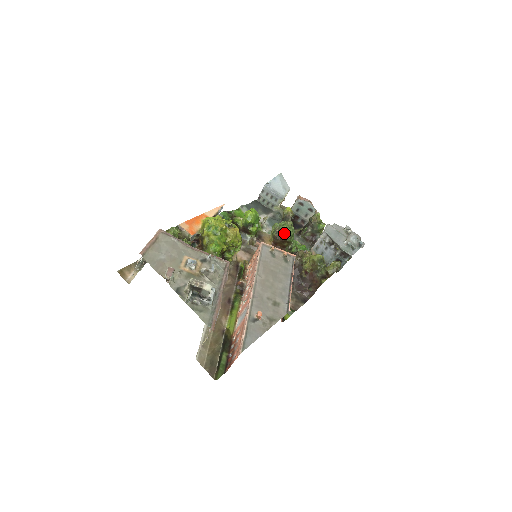
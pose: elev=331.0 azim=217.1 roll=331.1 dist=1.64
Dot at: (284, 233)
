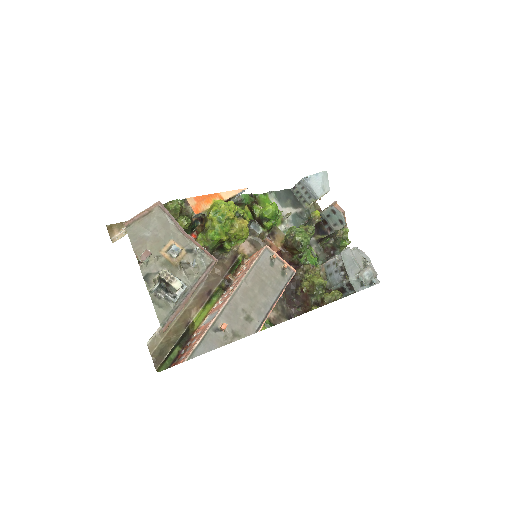
Dot at: (297, 241)
